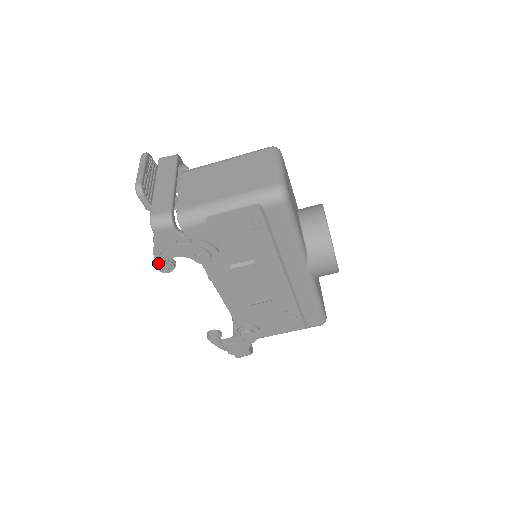
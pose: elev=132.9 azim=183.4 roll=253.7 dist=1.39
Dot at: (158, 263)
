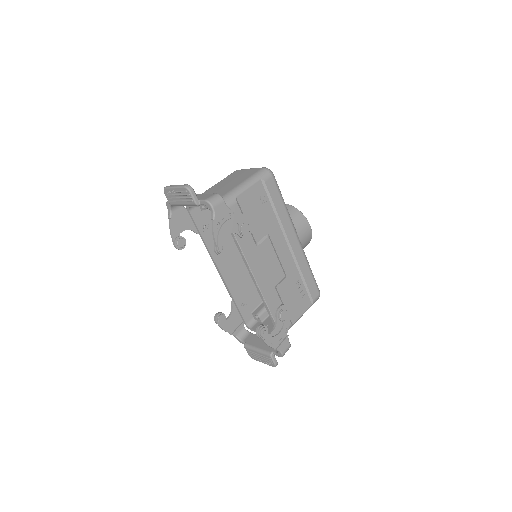
Dot at: (218, 243)
